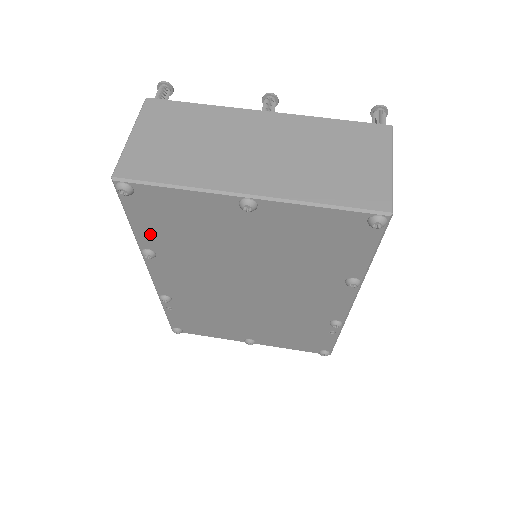
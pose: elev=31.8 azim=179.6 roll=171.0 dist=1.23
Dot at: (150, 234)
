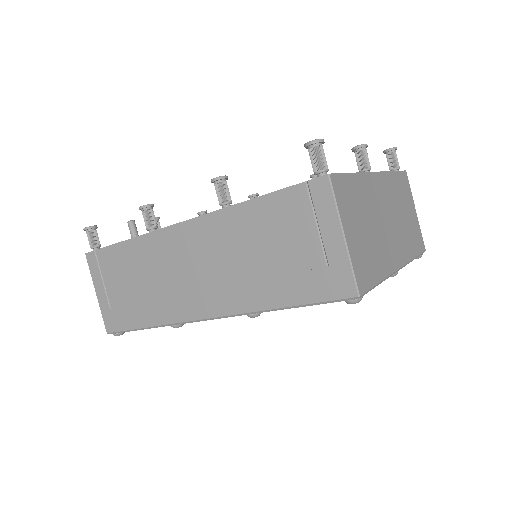
Dot at: occluded
